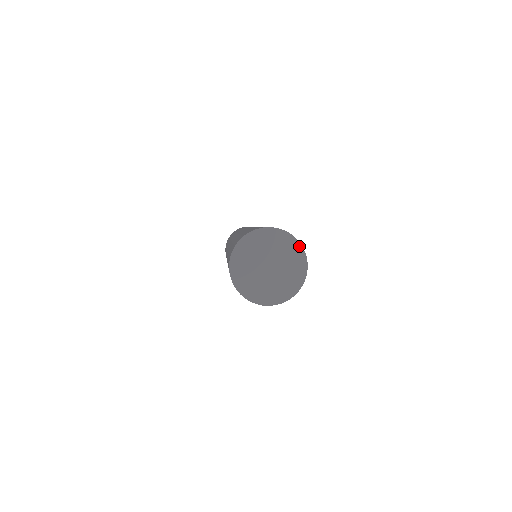
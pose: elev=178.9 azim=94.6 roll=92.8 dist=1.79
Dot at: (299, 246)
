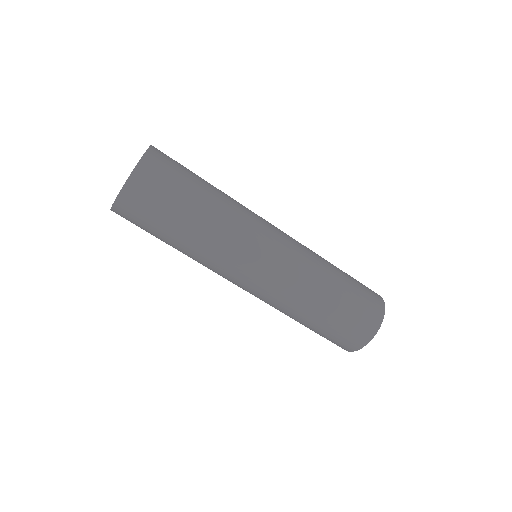
Dot at: occluded
